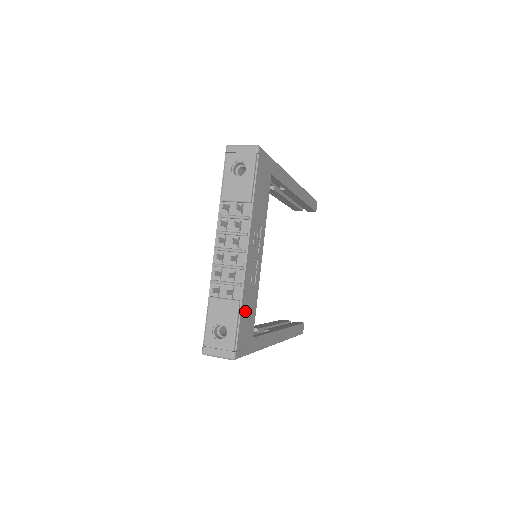
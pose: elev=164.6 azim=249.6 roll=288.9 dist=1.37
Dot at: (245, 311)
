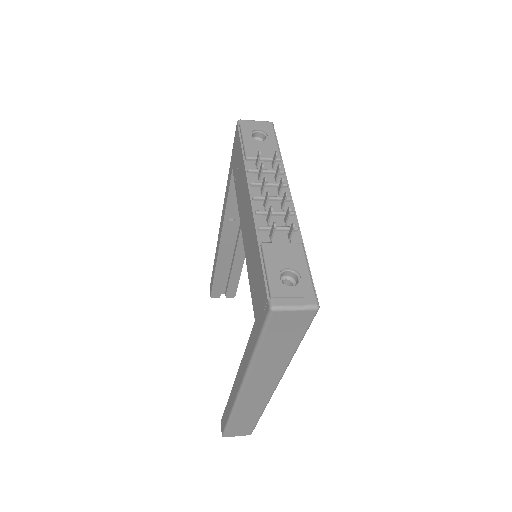
Dot at: occluded
